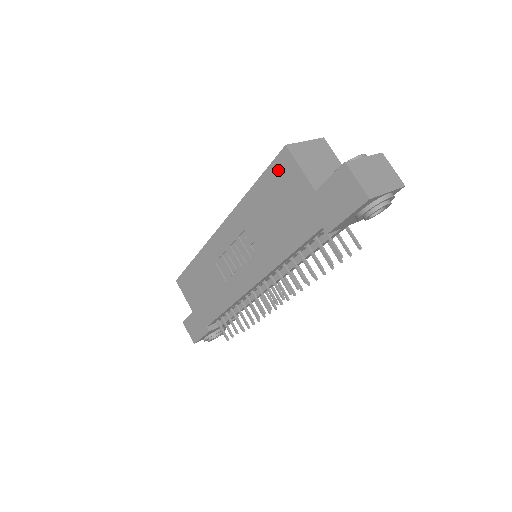
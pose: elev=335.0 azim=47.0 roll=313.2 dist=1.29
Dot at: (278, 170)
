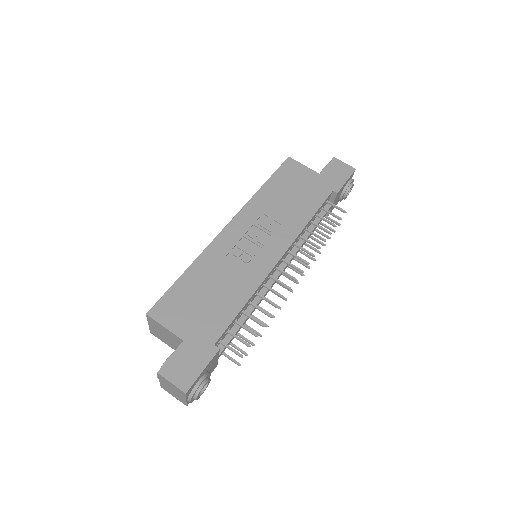
Dot at: (286, 170)
